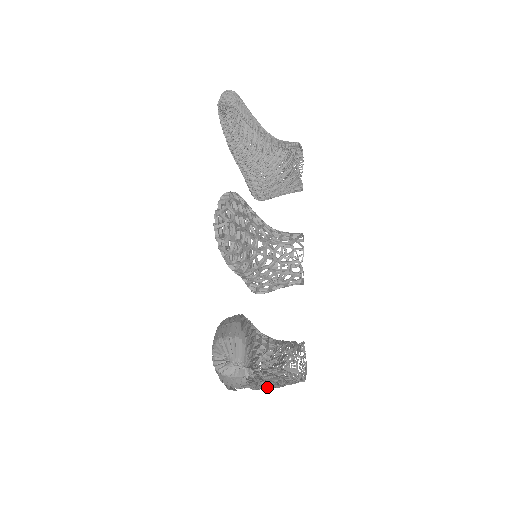
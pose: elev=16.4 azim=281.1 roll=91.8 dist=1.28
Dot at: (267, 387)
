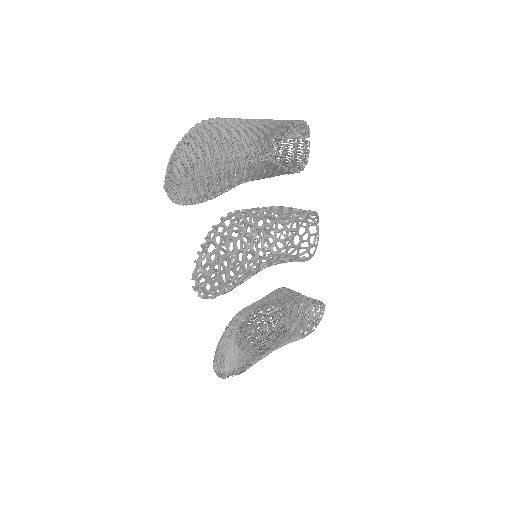
Dot at: occluded
